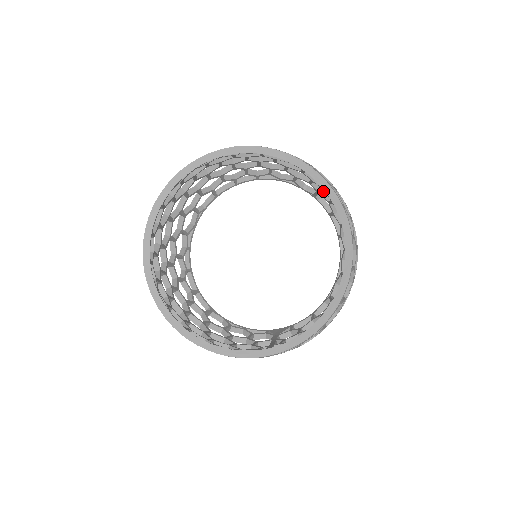
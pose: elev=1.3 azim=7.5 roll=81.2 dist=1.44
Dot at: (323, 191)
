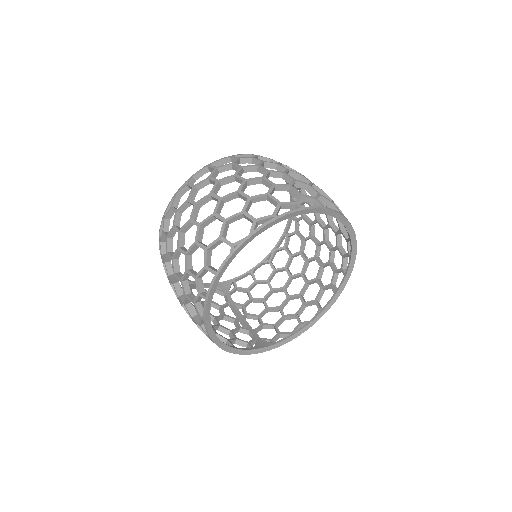
Dot at: occluded
